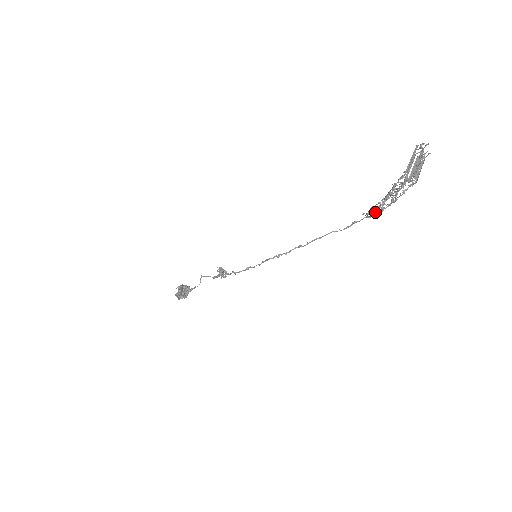
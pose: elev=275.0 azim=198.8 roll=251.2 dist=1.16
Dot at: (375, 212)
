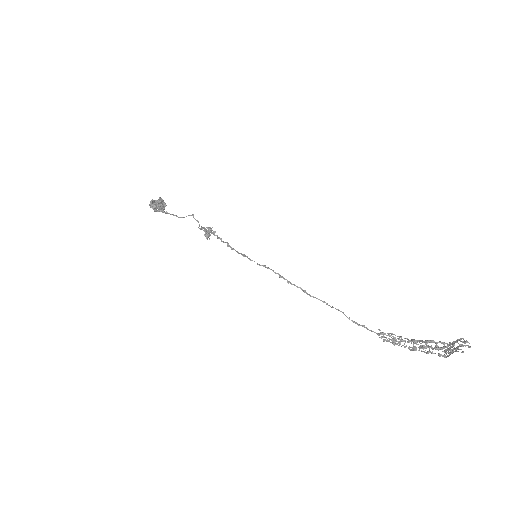
Dot at: (391, 339)
